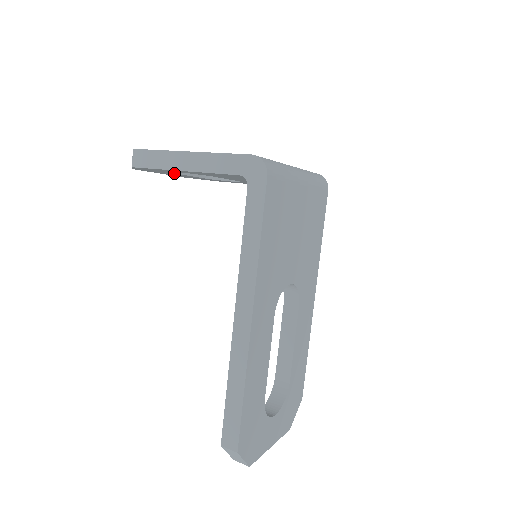
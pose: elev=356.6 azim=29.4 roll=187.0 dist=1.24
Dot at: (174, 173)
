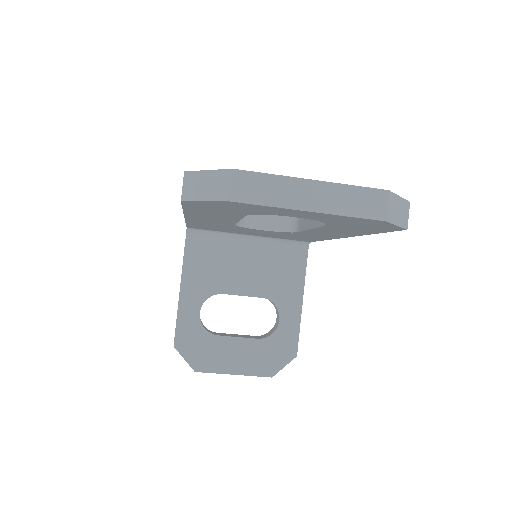
Dot at: (217, 338)
